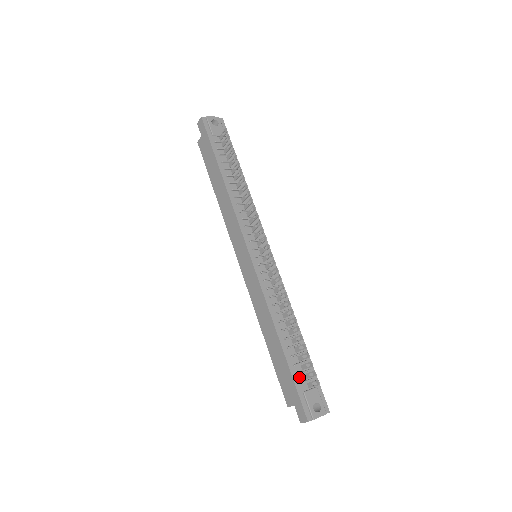
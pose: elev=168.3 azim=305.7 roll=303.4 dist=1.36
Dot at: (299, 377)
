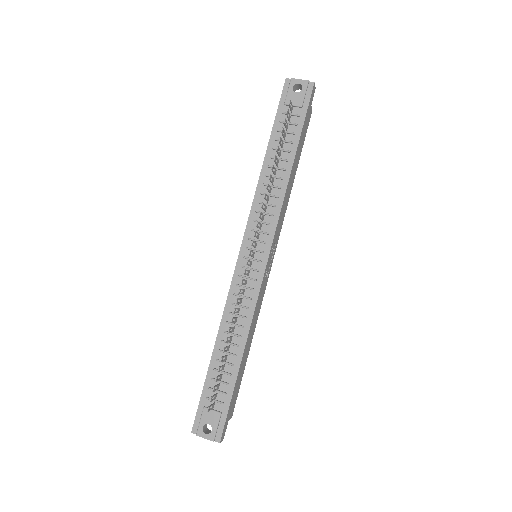
Dot at: (210, 392)
